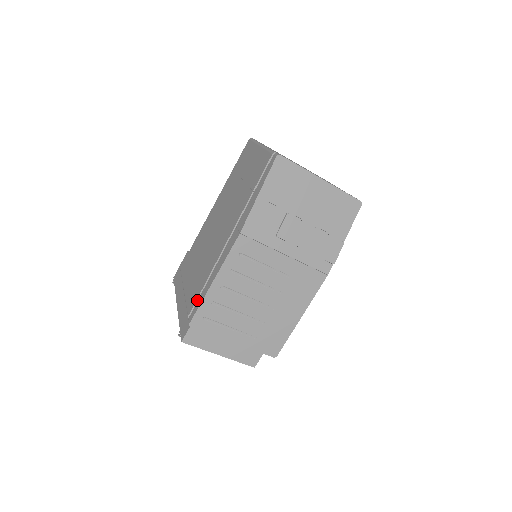
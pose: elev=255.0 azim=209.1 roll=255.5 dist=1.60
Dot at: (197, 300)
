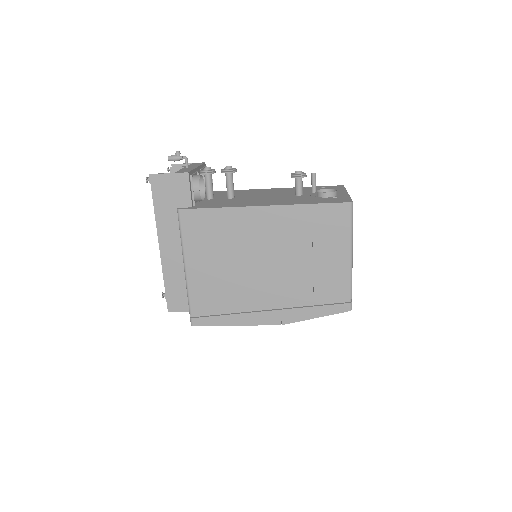
Dot at: (207, 313)
